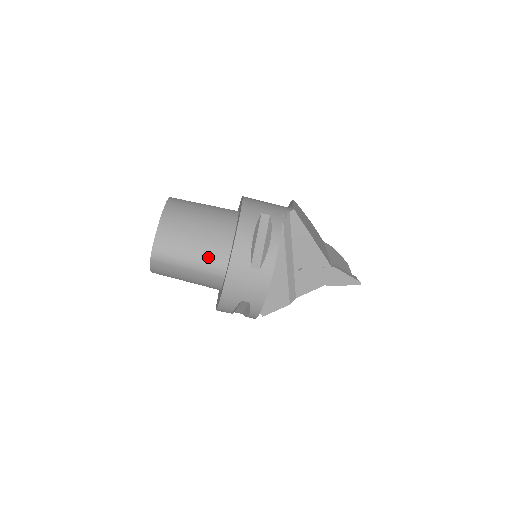
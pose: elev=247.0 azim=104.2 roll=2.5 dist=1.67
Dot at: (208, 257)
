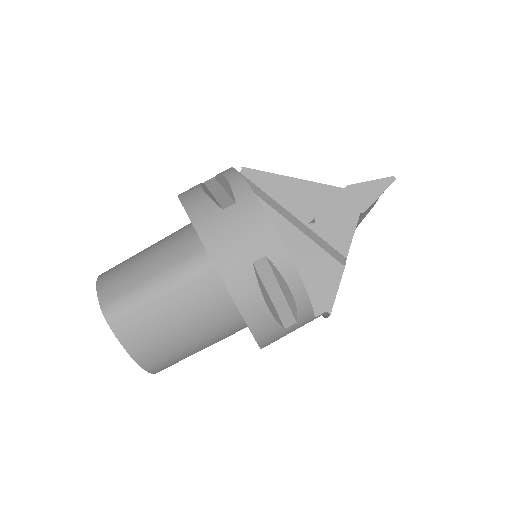
Dot at: (174, 259)
